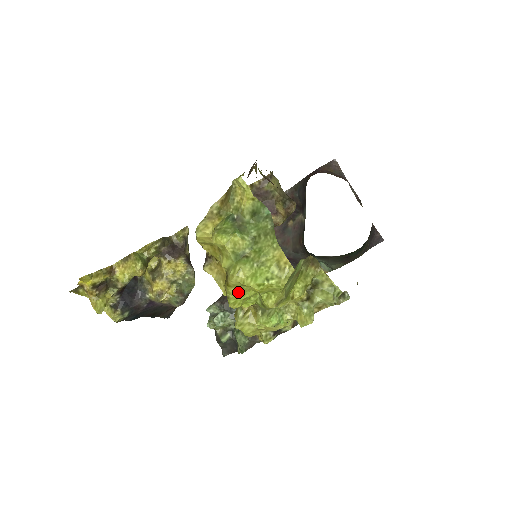
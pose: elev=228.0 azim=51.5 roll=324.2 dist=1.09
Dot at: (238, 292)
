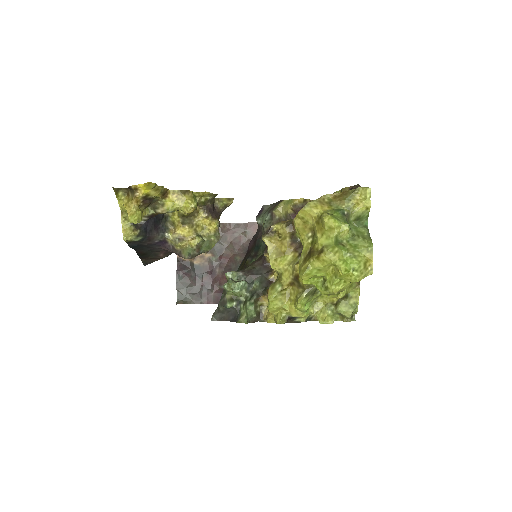
Dot at: (319, 268)
